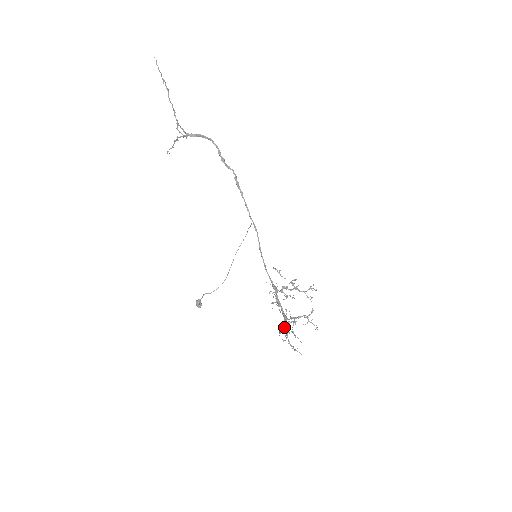
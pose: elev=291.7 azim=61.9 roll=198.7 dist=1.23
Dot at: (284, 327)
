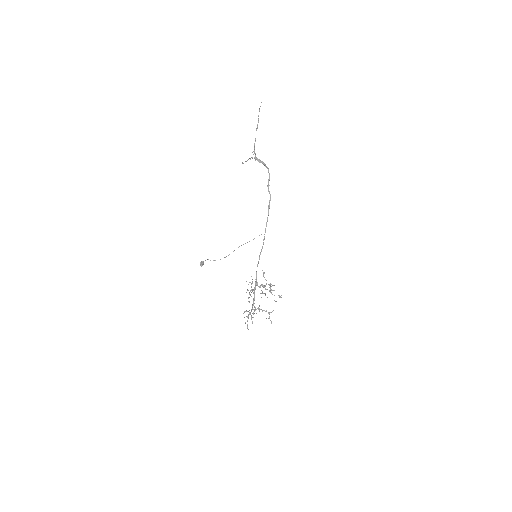
Dot at: (249, 310)
